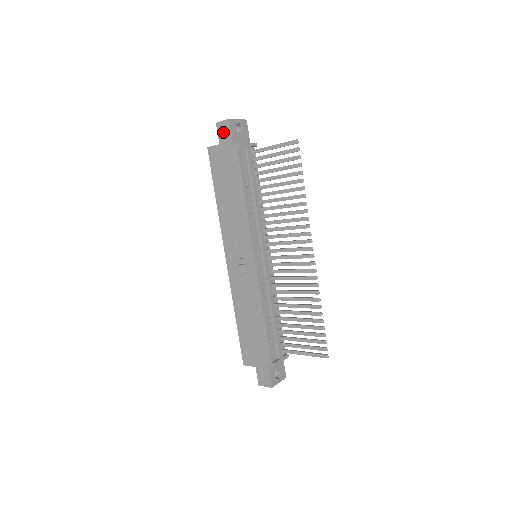
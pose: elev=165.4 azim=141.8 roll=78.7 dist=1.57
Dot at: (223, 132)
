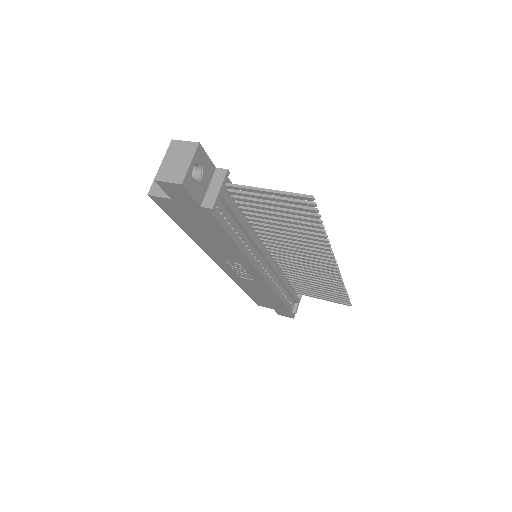
Dot at: (174, 192)
